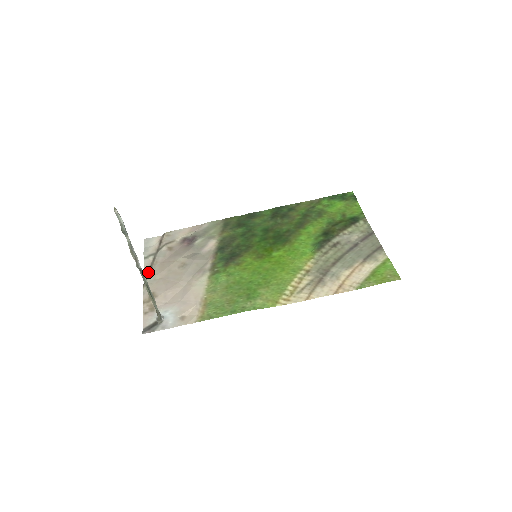
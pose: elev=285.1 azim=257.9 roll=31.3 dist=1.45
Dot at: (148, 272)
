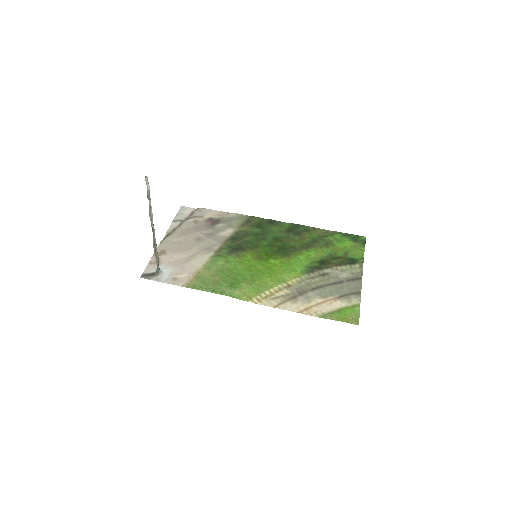
Dot at: (170, 233)
